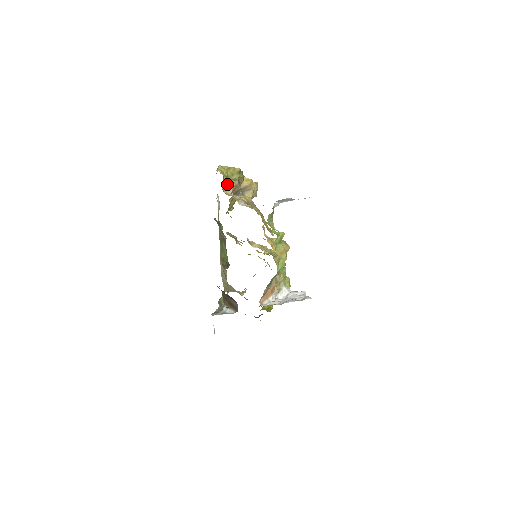
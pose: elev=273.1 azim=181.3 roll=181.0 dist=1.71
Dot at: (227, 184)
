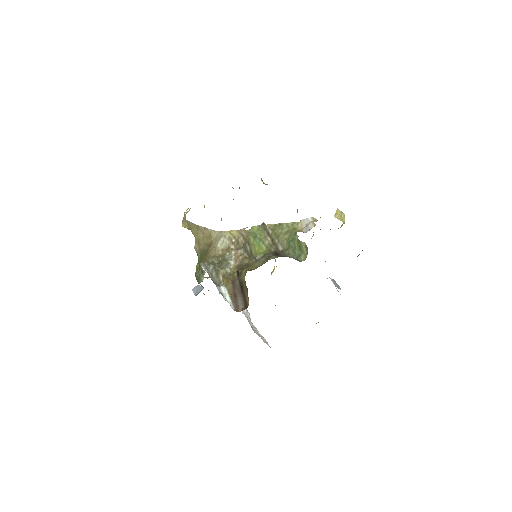
Dot at: occluded
